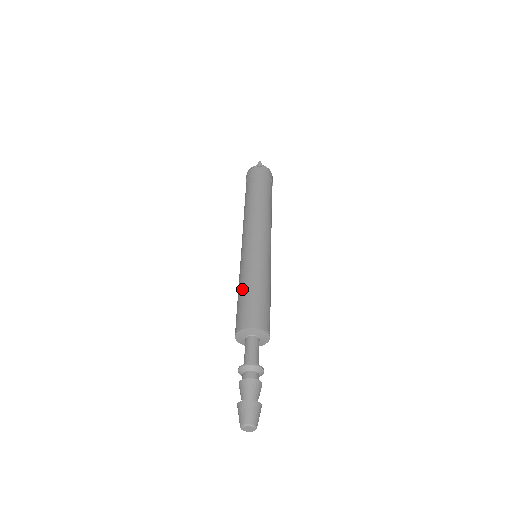
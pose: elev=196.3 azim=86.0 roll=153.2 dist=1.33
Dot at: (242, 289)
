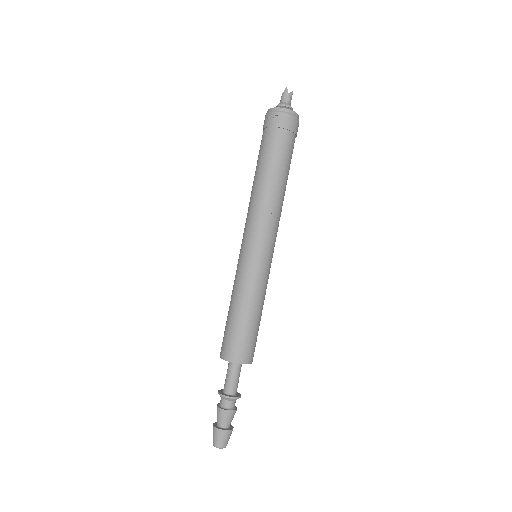
Dot at: (230, 310)
